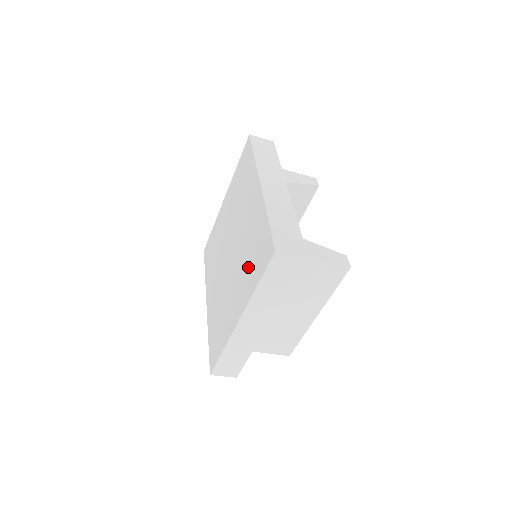
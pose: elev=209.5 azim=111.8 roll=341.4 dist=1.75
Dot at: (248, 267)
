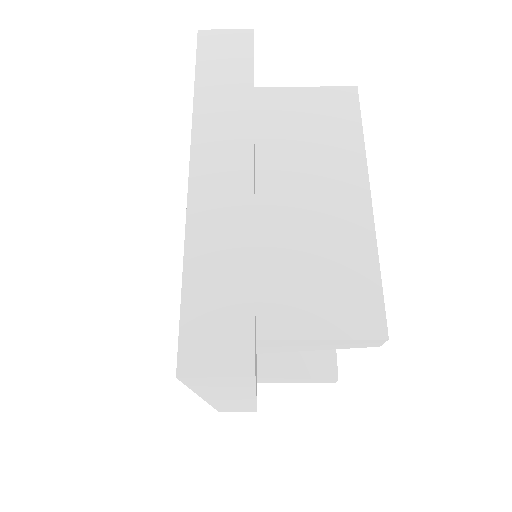
Dot at: occluded
